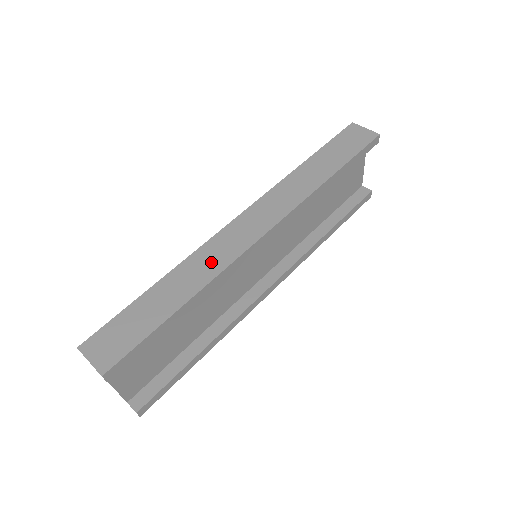
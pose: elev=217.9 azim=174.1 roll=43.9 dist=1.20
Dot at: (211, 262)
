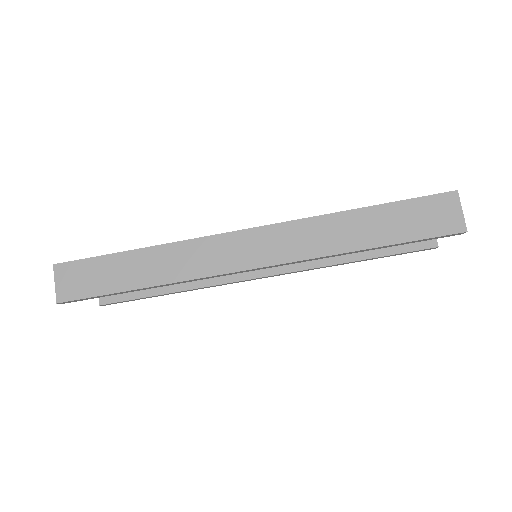
Dot at: (190, 263)
